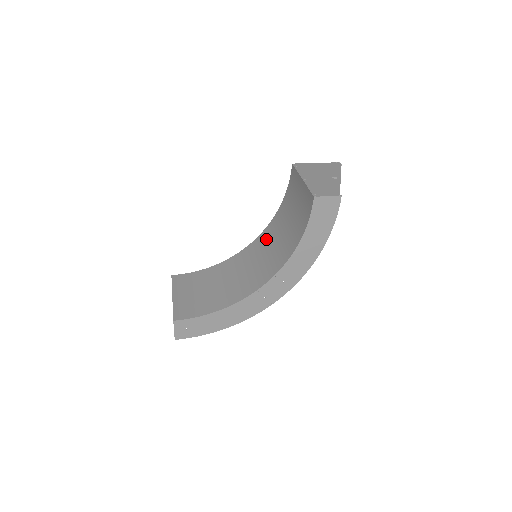
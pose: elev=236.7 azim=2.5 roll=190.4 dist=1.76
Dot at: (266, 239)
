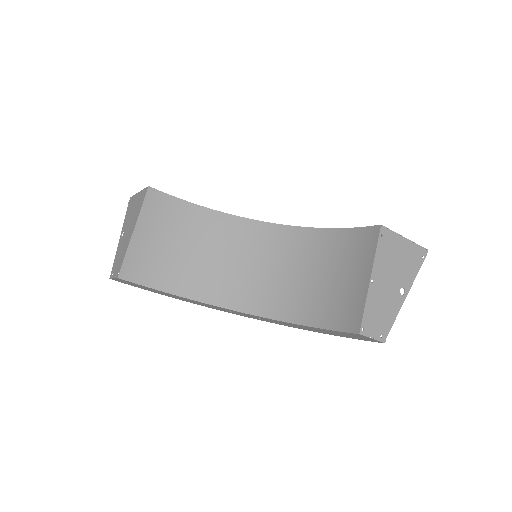
Dot at: (281, 245)
